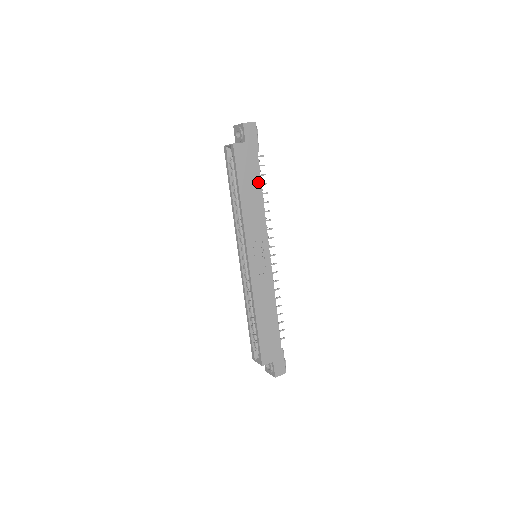
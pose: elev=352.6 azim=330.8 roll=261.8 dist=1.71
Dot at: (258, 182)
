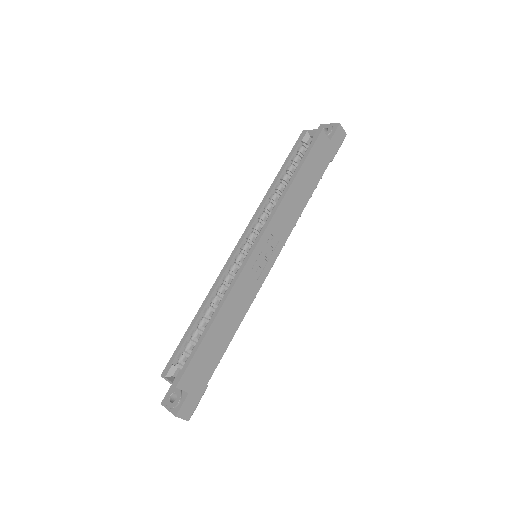
Dot at: (314, 185)
